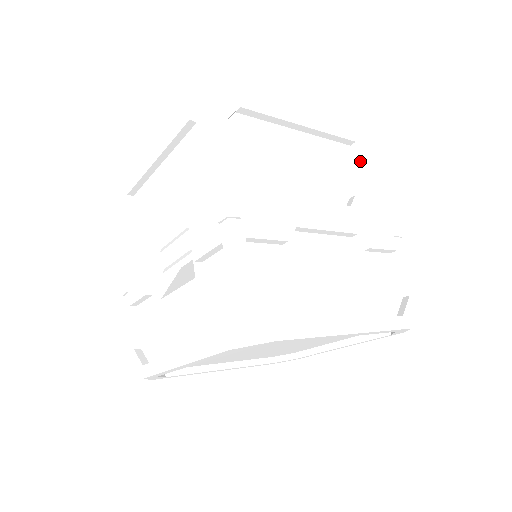
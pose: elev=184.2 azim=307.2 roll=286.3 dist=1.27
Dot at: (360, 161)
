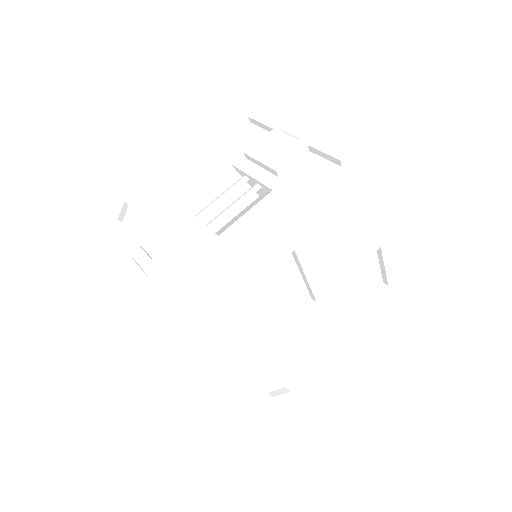
Dot at: occluded
